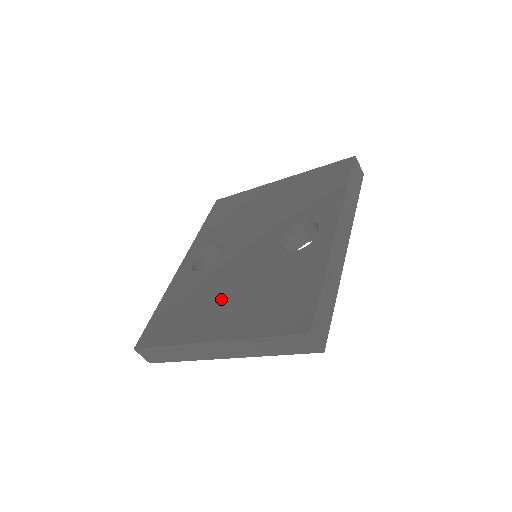
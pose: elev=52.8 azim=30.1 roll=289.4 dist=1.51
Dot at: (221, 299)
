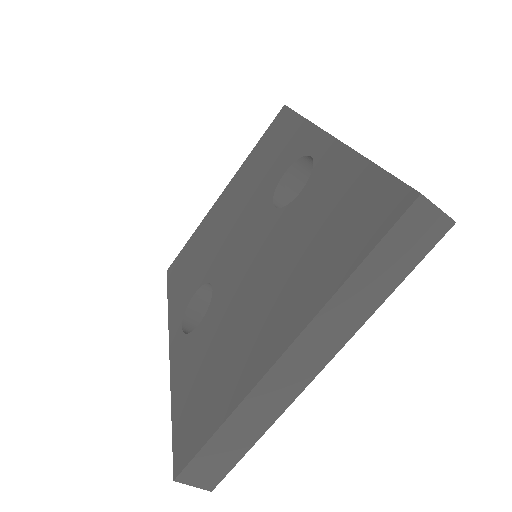
Dot at: (252, 310)
